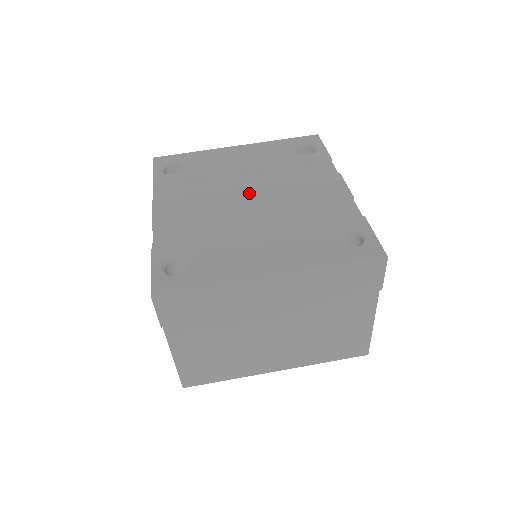
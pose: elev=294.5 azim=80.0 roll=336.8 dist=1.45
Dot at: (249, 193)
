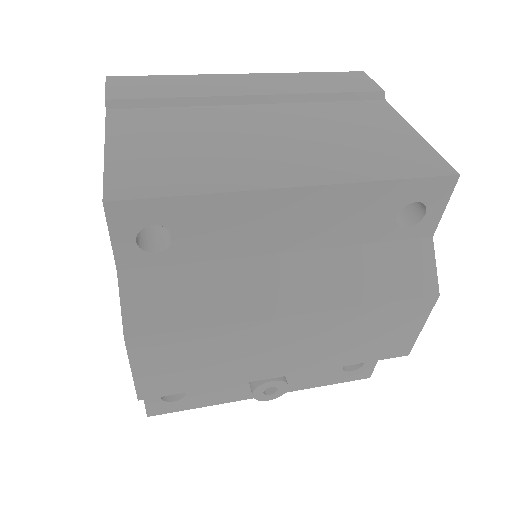
Dot at: occluded
